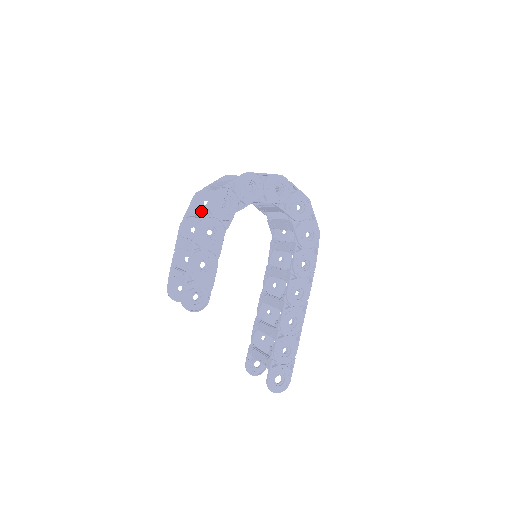
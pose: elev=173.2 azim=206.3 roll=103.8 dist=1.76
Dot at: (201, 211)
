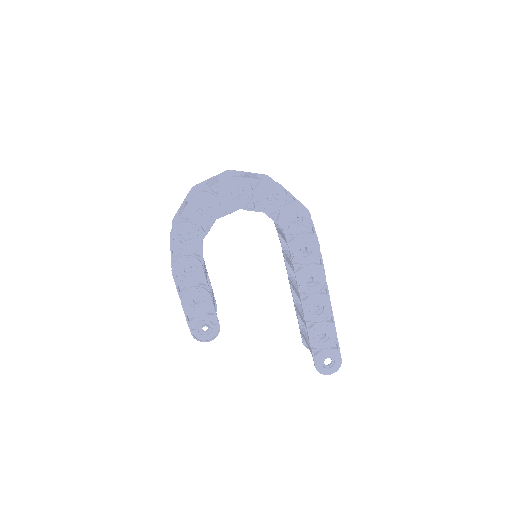
Dot at: occluded
